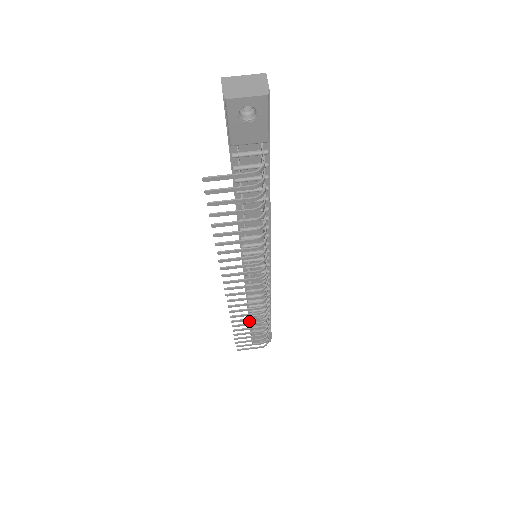
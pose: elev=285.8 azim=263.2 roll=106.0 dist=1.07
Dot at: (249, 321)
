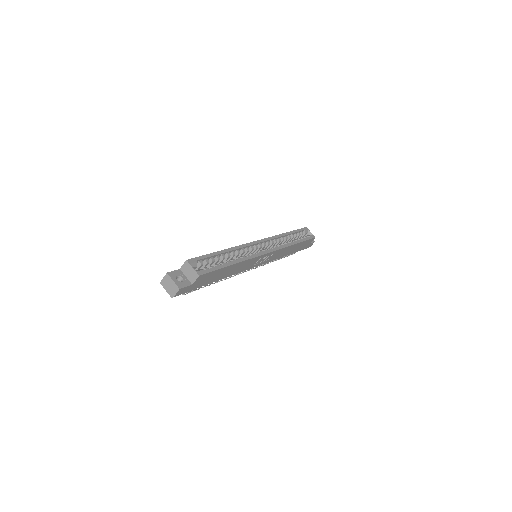
Dot at: occluded
